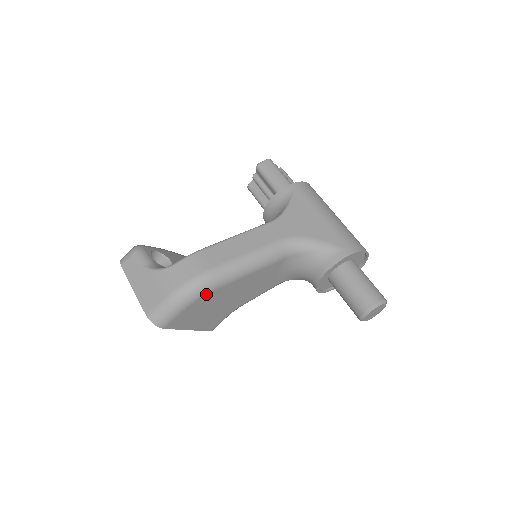
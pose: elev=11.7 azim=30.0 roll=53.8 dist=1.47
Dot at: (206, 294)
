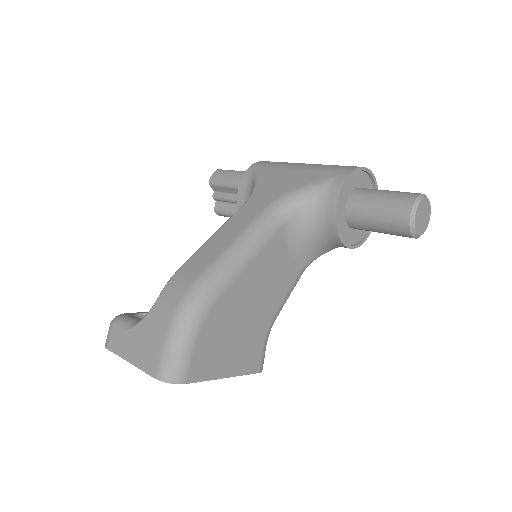
Dot at: (210, 308)
